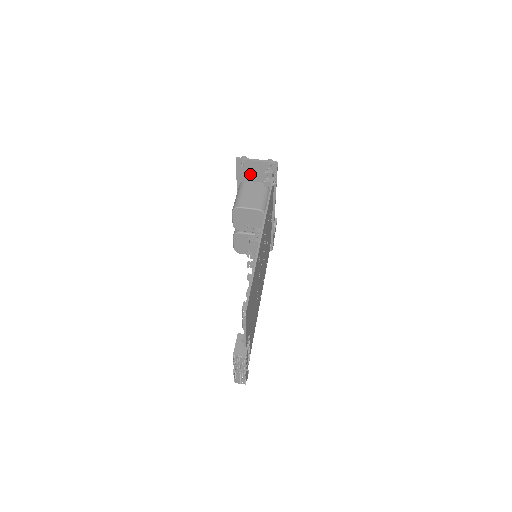
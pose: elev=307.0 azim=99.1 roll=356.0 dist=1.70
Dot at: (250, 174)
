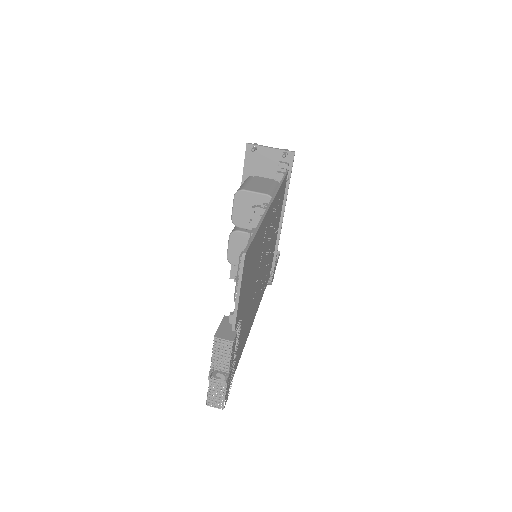
Dot at: (260, 166)
